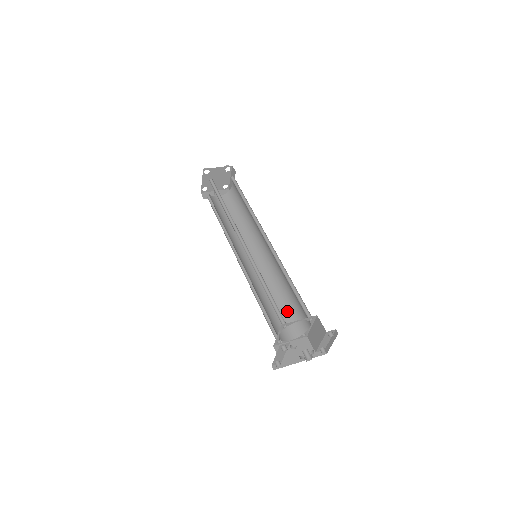
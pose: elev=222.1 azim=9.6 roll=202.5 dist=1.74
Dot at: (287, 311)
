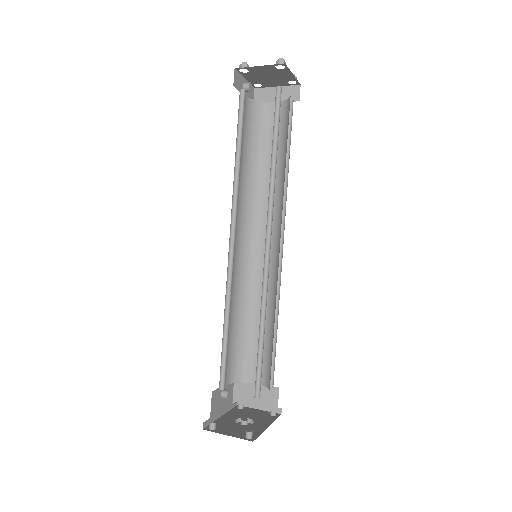
Dot at: (238, 343)
